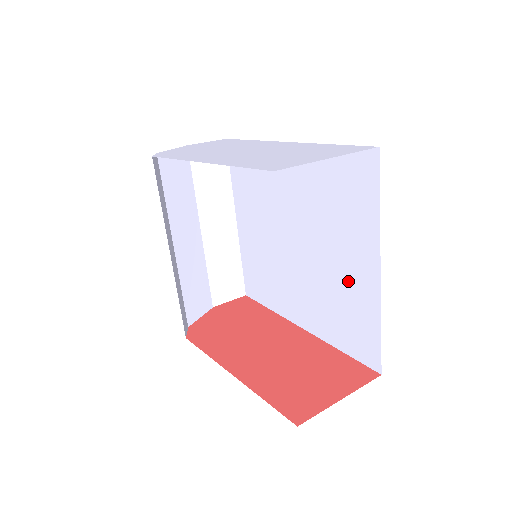
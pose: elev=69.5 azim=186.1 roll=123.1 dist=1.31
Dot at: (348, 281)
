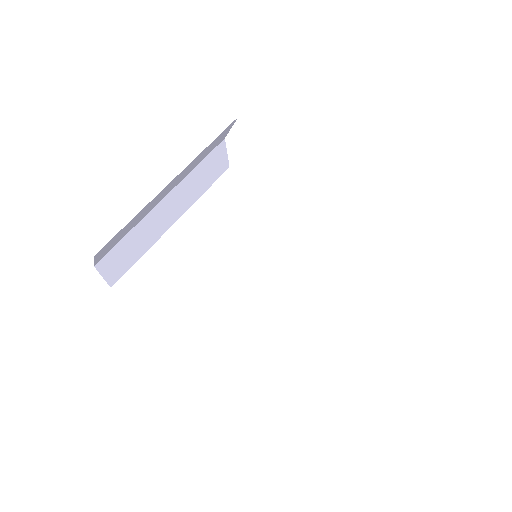
Dot at: (305, 333)
